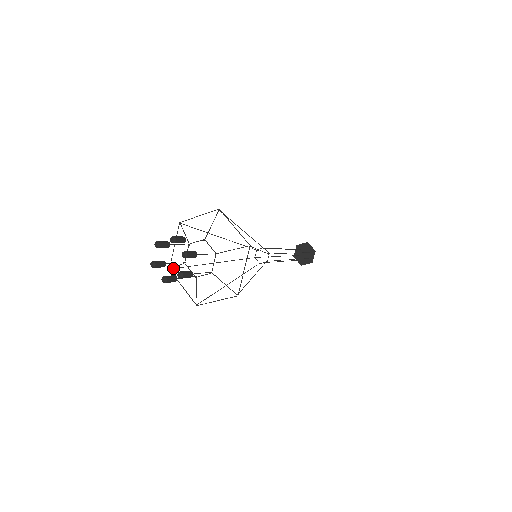
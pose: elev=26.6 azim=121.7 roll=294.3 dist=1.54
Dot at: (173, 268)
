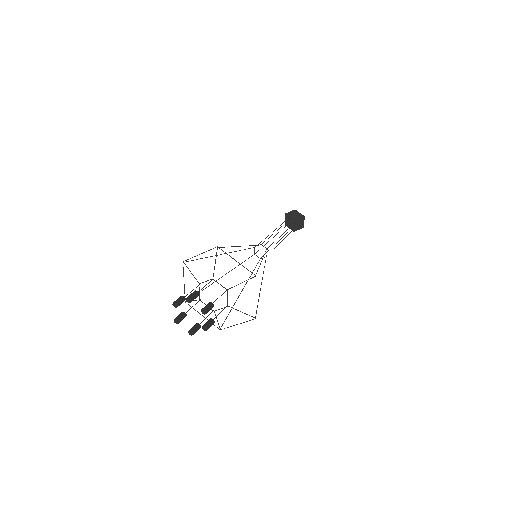
Dot at: (221, 326)
